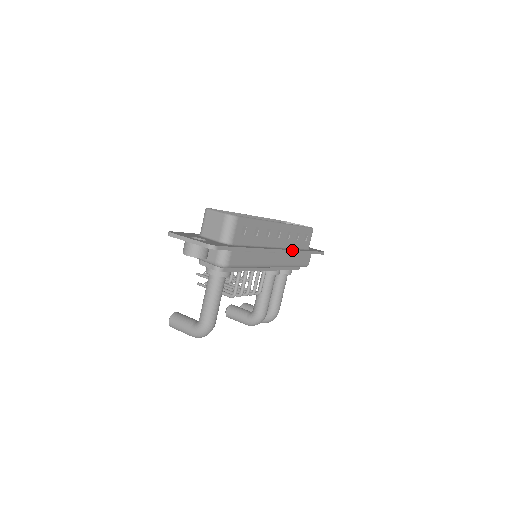
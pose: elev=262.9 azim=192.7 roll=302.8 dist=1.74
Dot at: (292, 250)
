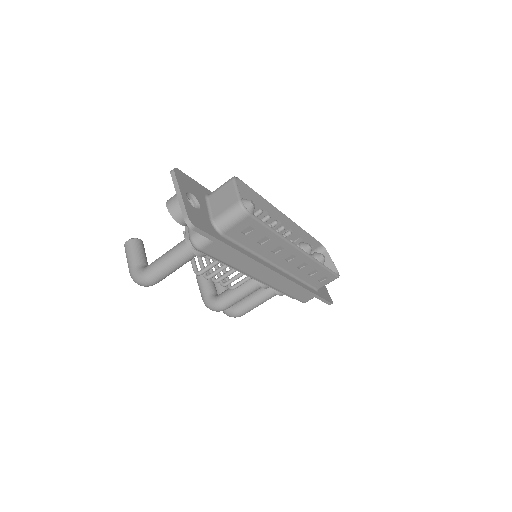
Dot at: (293, 281)
